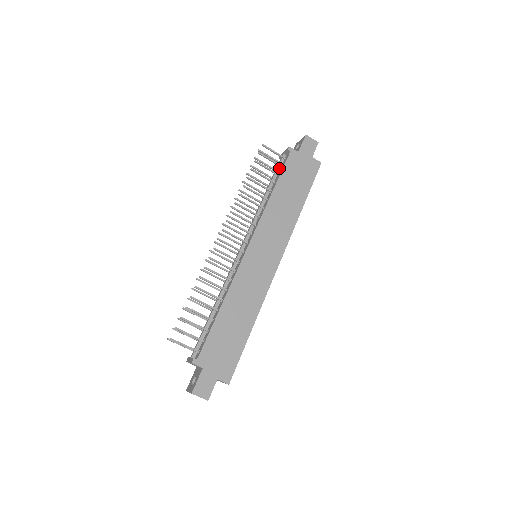
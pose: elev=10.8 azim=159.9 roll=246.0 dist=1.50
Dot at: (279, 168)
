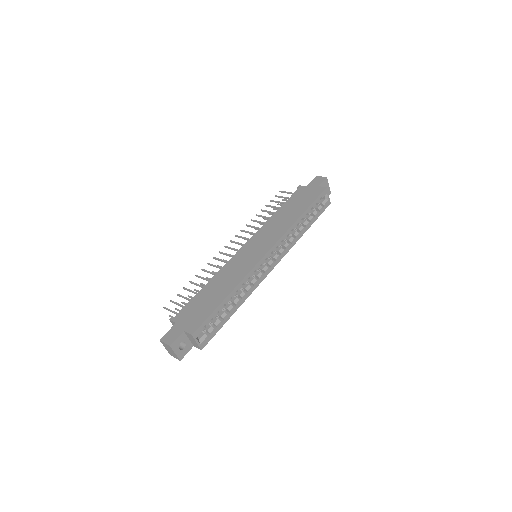
Dot at: occluded
